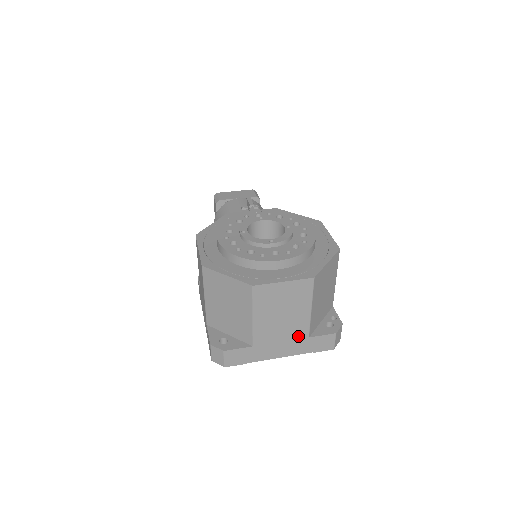
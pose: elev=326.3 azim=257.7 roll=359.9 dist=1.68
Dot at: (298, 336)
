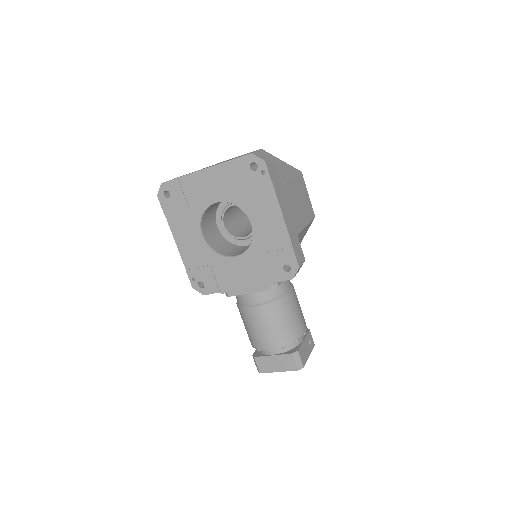
Dot at: occluded
